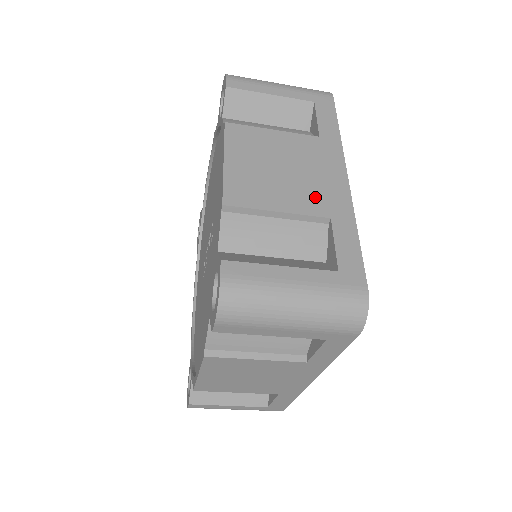
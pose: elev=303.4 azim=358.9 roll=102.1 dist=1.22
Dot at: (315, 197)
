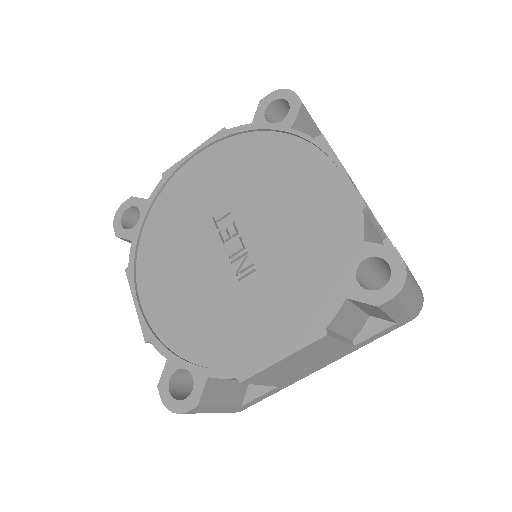
Dot at: (290, 378)
